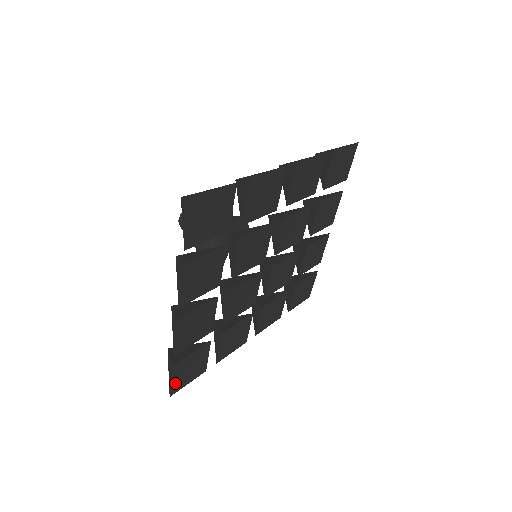
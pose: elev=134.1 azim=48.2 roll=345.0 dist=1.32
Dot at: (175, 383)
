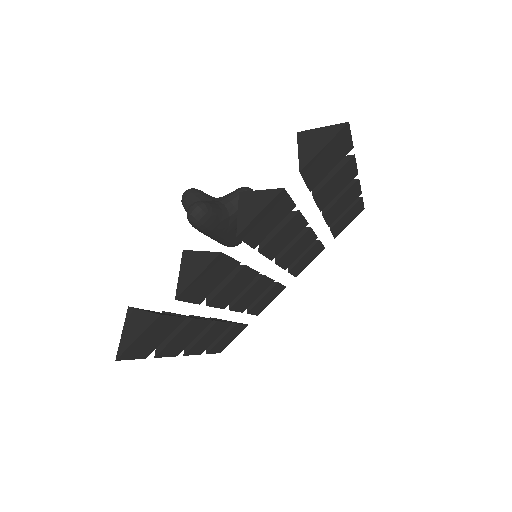
Dot at: (219, 350)
